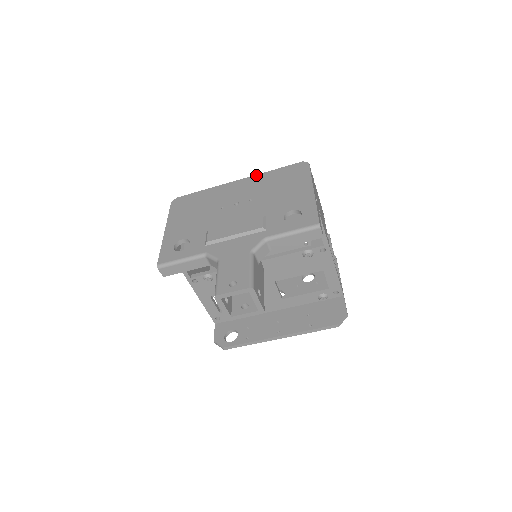
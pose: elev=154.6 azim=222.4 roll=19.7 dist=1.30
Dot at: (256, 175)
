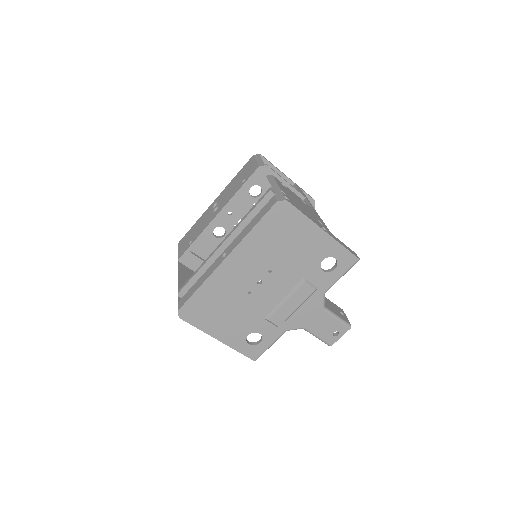
Dot at: (241, 244)
